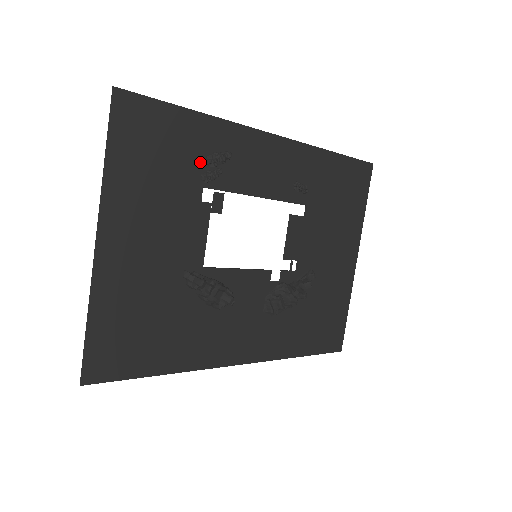
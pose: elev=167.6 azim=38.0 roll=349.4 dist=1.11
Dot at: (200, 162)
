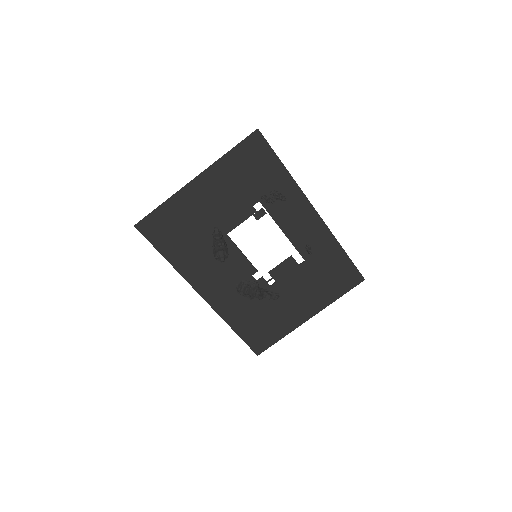
Dot at: (268, 190)
